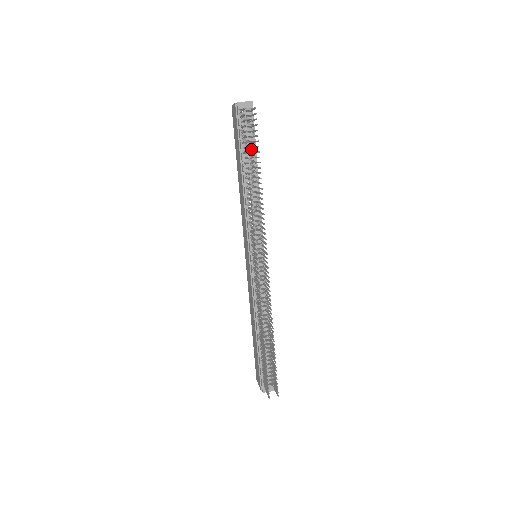
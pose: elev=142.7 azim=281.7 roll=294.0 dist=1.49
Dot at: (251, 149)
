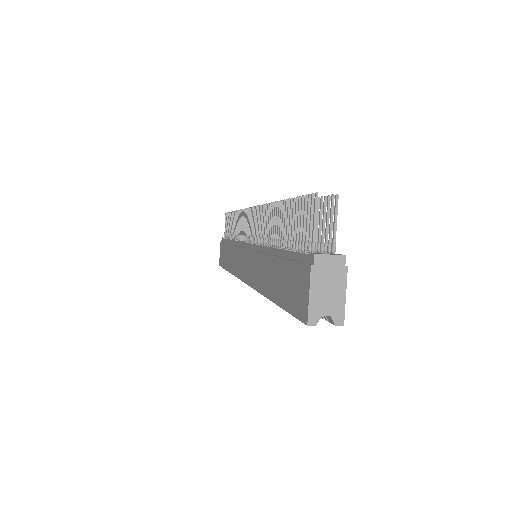
Dot at: occluded
